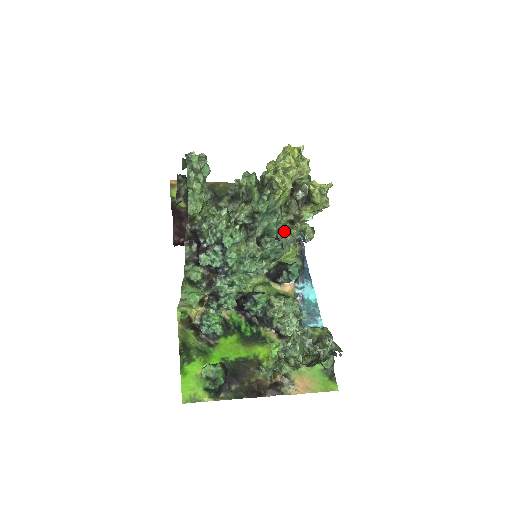
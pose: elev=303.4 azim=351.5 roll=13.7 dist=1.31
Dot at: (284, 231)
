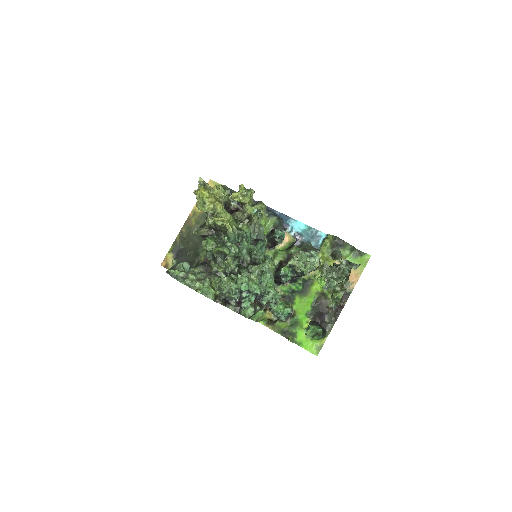
Dot at: (251, 228)
